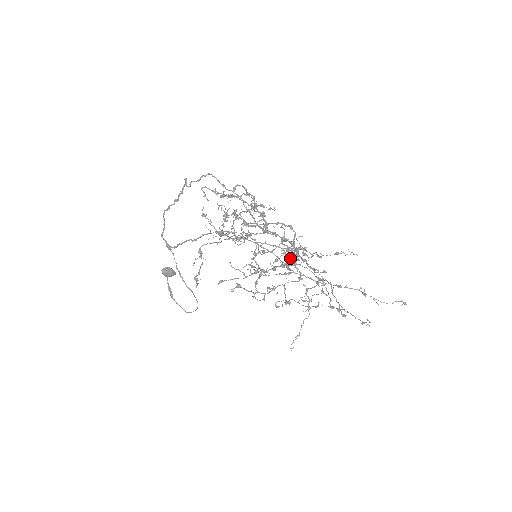
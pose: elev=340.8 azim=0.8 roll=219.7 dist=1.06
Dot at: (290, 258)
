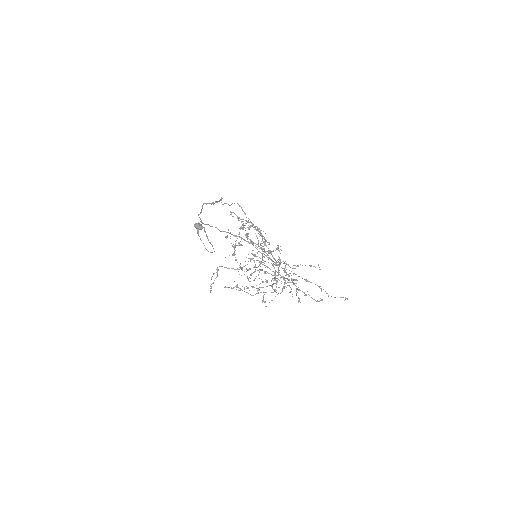
Dot at: (279, 258)
